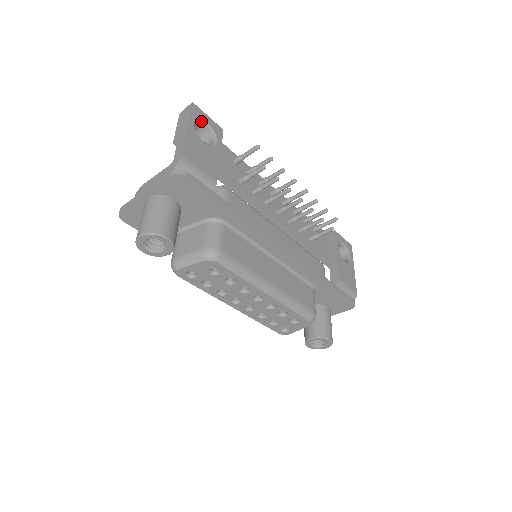
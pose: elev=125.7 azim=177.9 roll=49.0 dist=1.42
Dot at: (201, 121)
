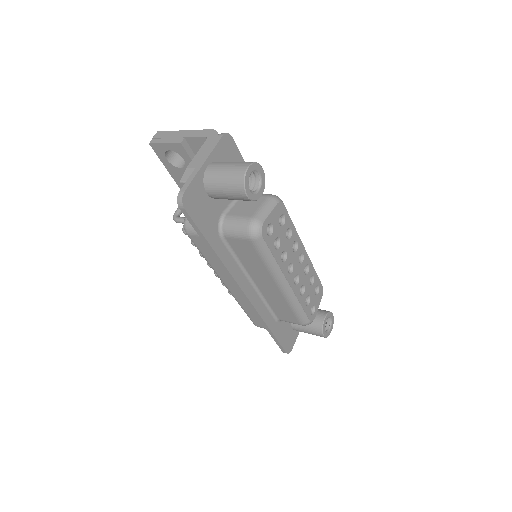
Dot at: occluded
